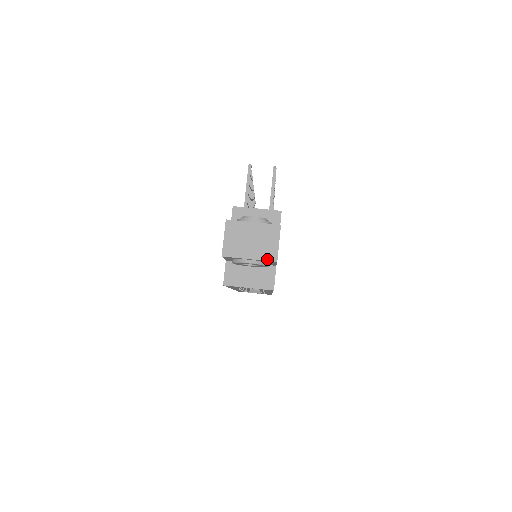
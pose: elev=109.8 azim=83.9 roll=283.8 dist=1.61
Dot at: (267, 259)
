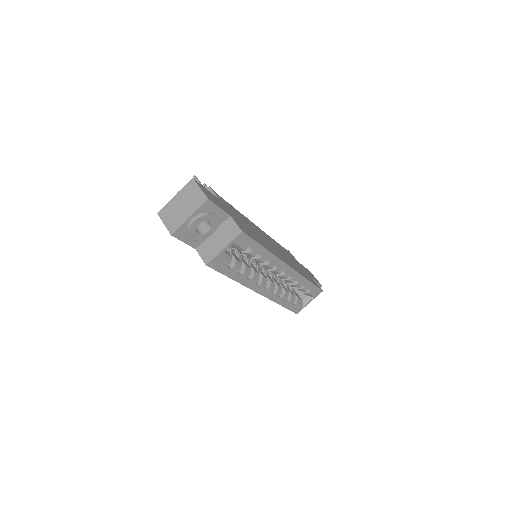
Dot at: (200, 205)
